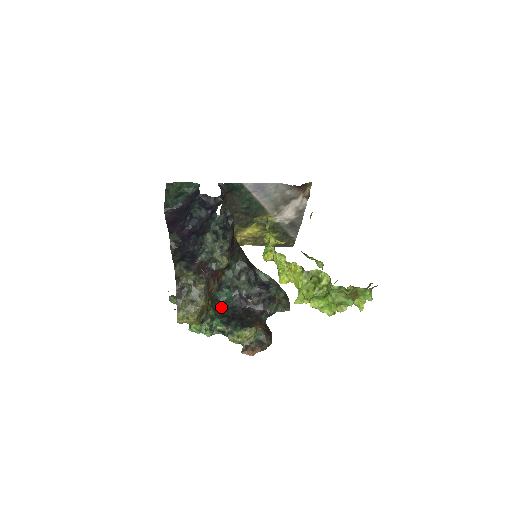
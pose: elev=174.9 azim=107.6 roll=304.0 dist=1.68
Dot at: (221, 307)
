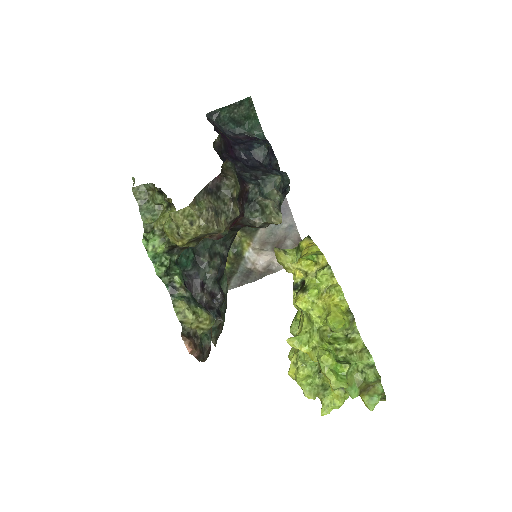
Dot at: occluded
